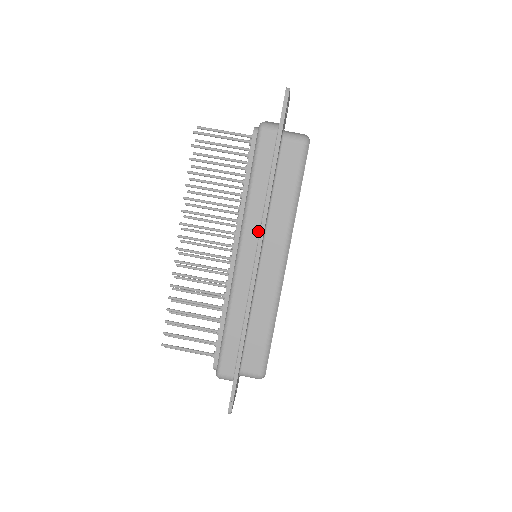
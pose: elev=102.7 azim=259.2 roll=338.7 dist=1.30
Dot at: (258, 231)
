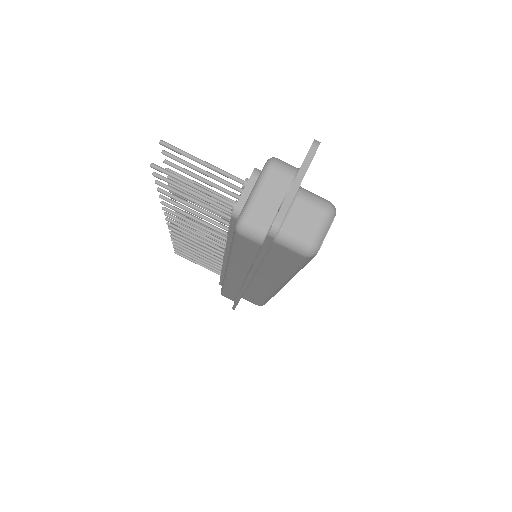
Dot at: (245, 275)
